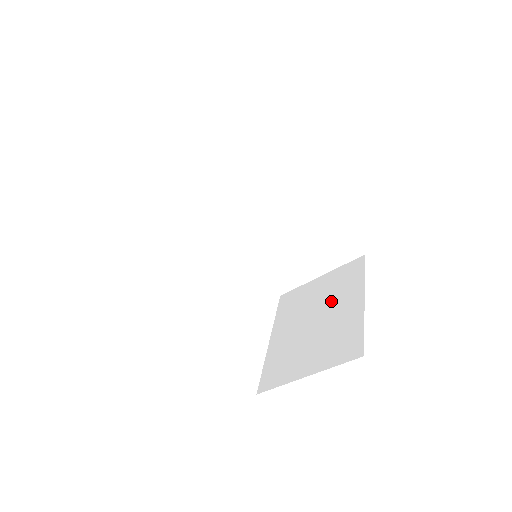
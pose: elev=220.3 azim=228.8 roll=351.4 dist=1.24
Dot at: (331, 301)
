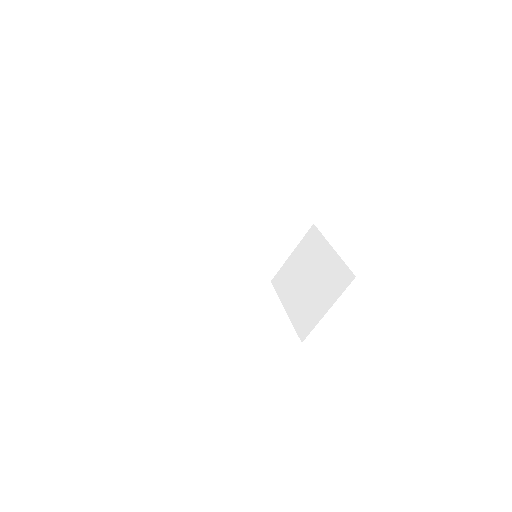
Dot at: (311, 262)
